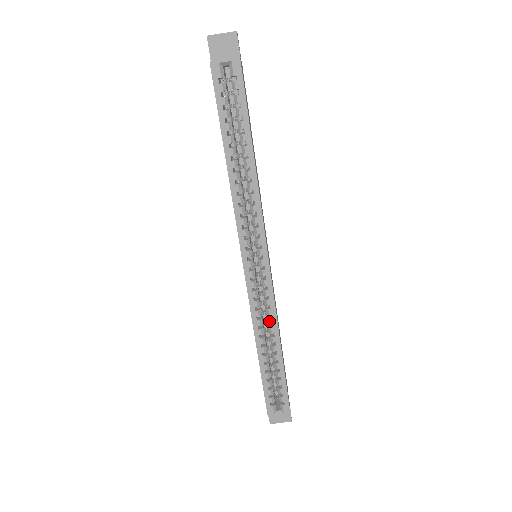
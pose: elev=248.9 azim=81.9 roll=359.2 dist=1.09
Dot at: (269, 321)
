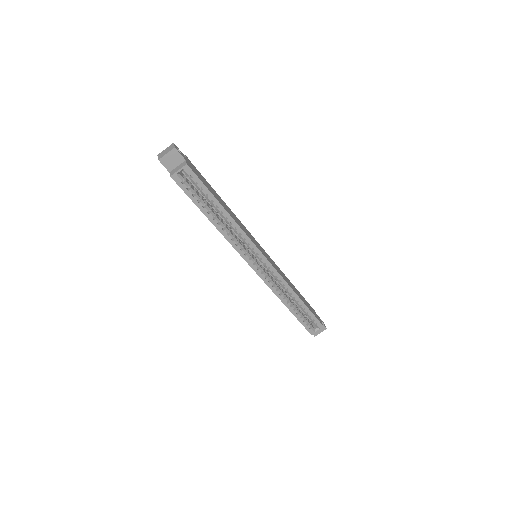
Dot at: (284, 288)
